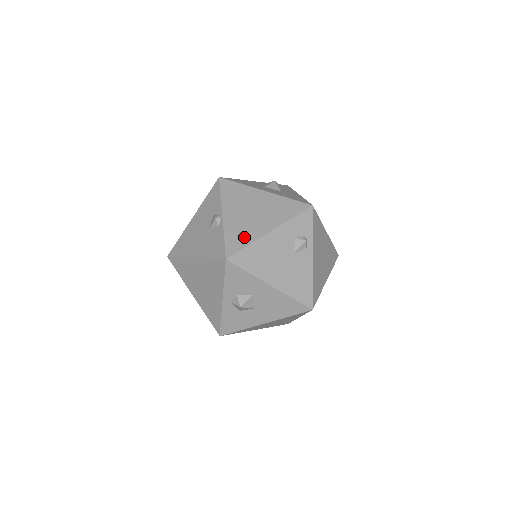
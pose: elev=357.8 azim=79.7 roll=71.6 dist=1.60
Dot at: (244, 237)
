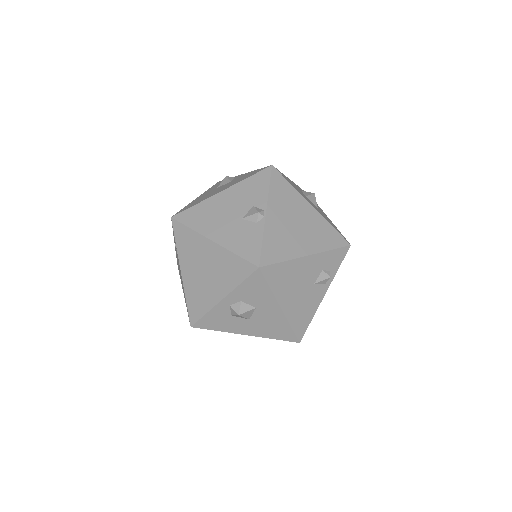
Dot at: (282, 250)
